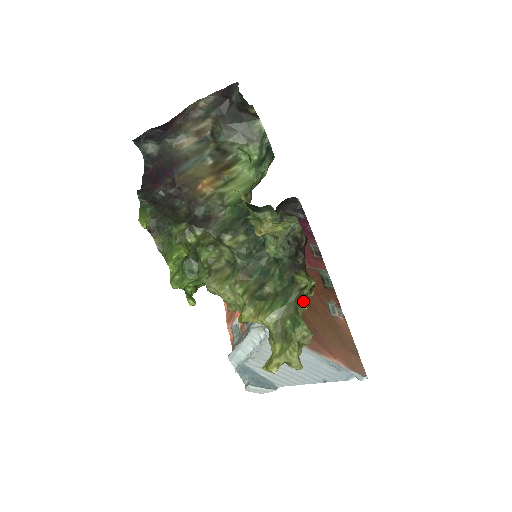
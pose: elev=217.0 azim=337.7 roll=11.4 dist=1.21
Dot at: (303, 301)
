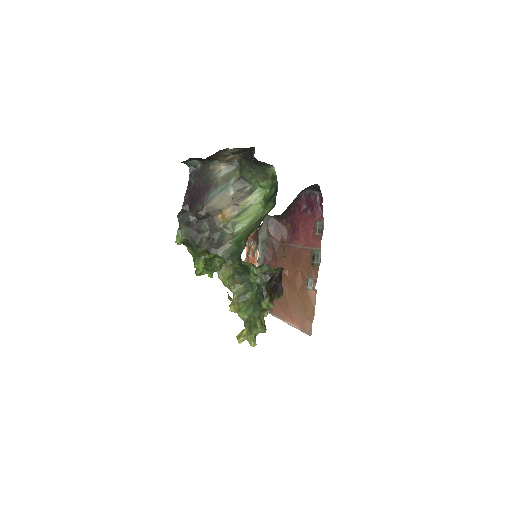
Dot at: (265, 313)
